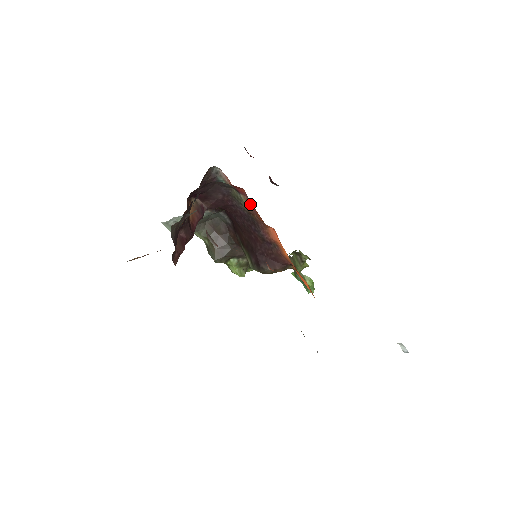
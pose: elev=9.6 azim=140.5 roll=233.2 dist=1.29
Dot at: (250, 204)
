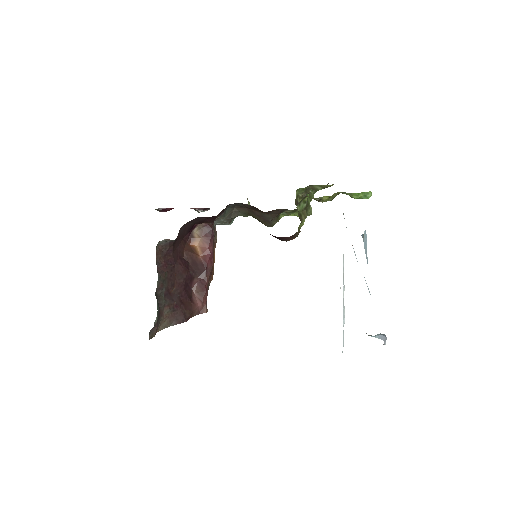
Dot at: occluded
